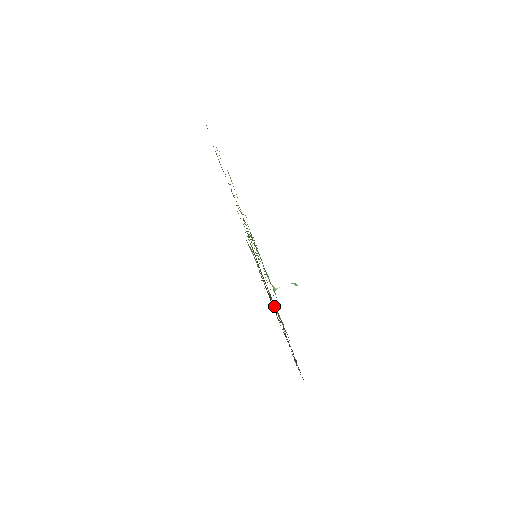
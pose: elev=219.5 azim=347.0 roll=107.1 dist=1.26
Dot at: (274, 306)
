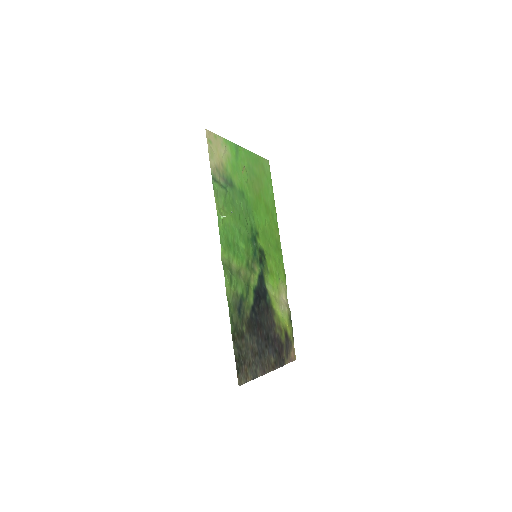
Dot at: (237, 268)
